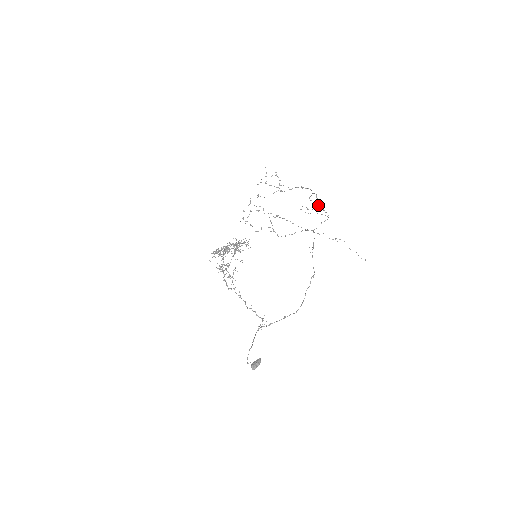
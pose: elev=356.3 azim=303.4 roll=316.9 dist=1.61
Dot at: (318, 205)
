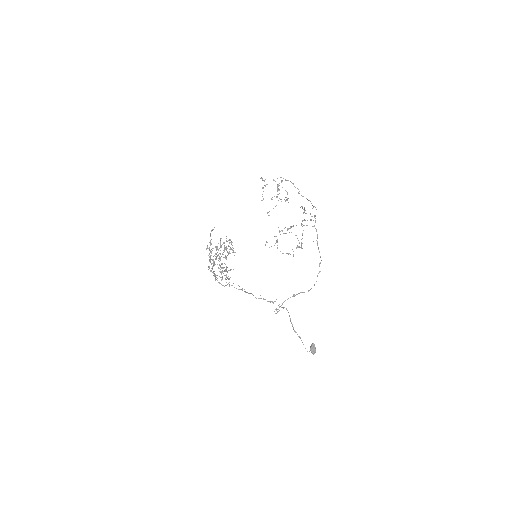
Dot at: (302, 196)
